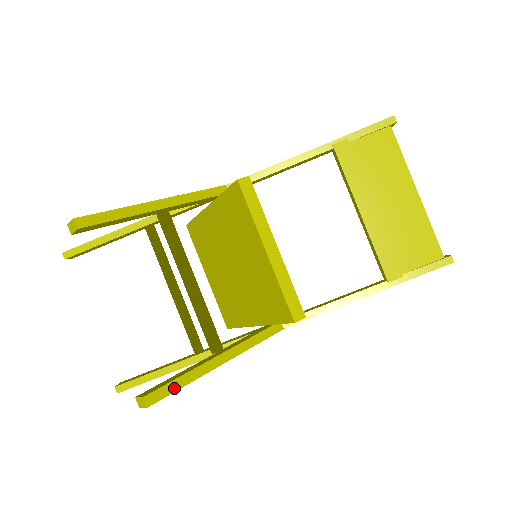
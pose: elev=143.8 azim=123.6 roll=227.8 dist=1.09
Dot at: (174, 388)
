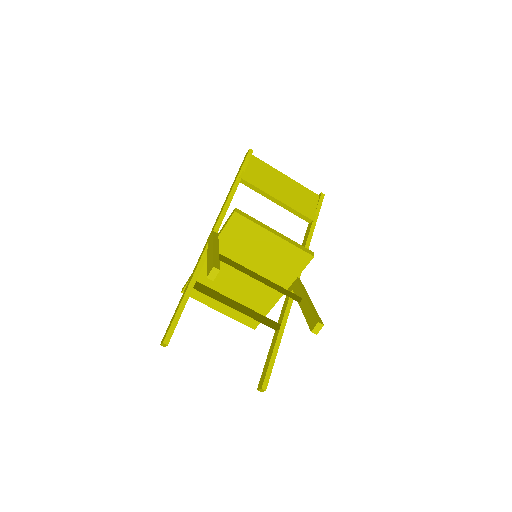
Dot at: (317, 315)
